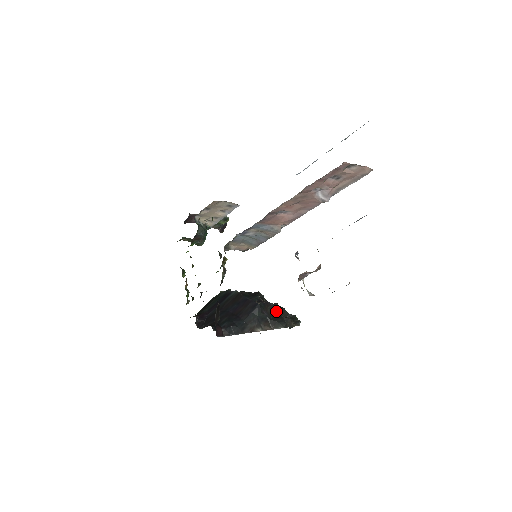
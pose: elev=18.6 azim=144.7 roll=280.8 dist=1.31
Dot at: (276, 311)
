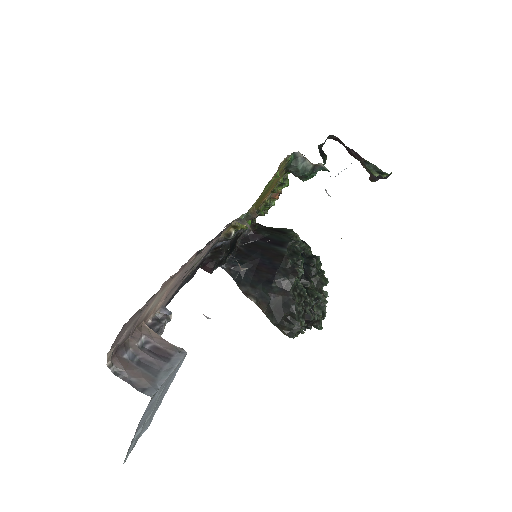
Dot at: (285, 306)
